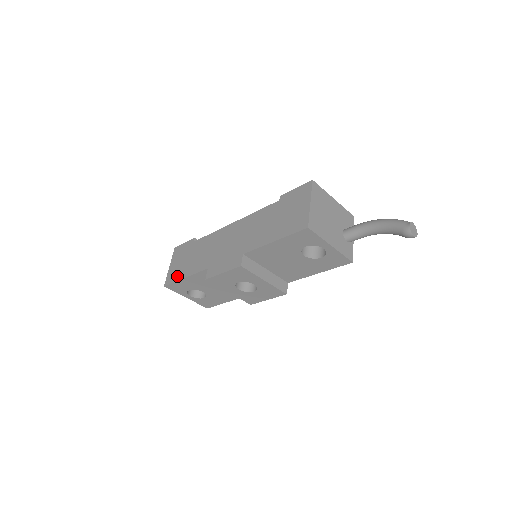
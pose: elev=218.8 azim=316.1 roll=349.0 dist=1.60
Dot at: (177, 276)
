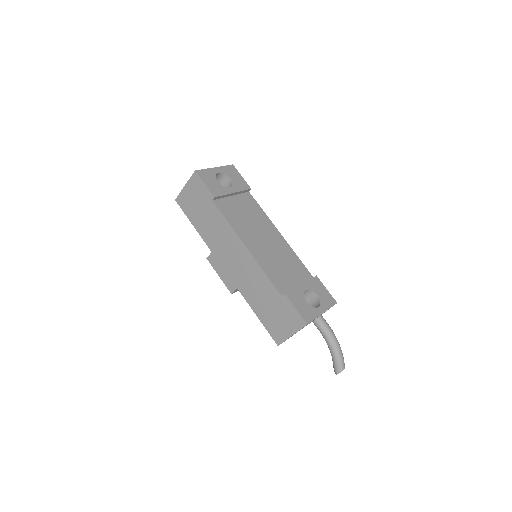
Dot at: (188, 212)
